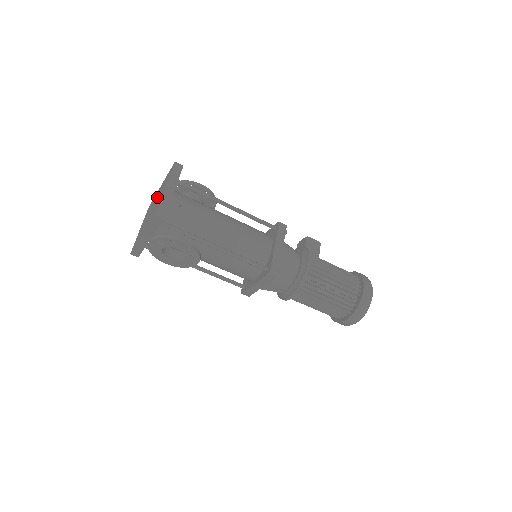
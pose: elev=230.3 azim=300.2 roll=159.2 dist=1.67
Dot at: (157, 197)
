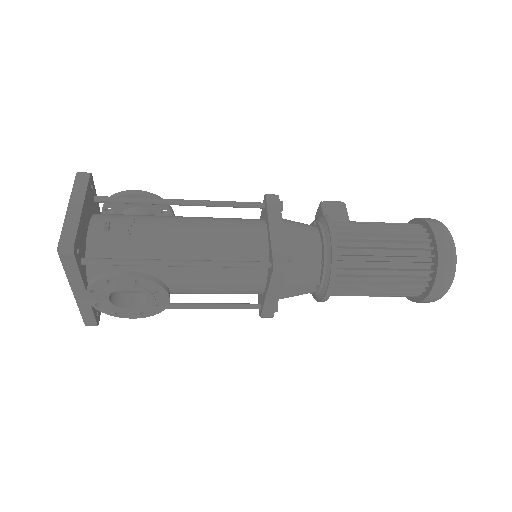
Dot at: occluded
